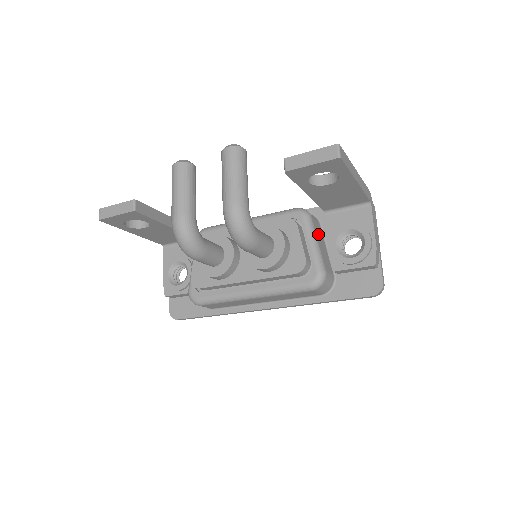
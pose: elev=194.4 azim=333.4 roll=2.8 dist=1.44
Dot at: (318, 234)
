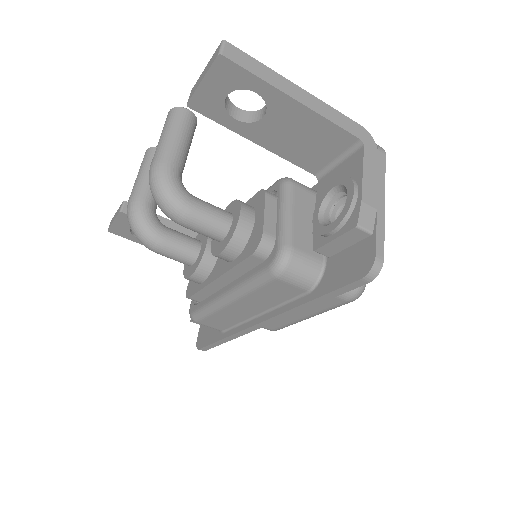
Dot at: (303, 205)
